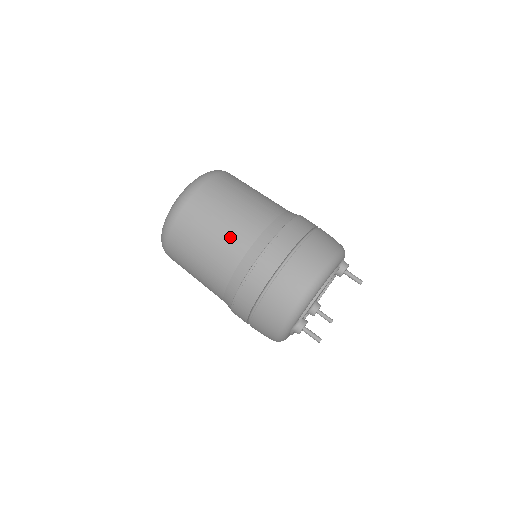
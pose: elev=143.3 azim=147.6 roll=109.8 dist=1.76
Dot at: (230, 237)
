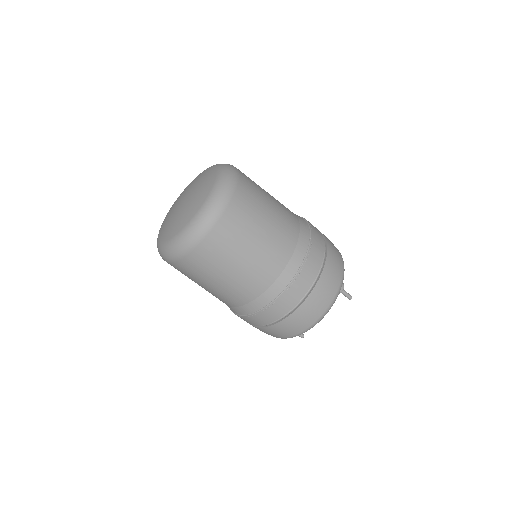
Dot at: (237, 288)
